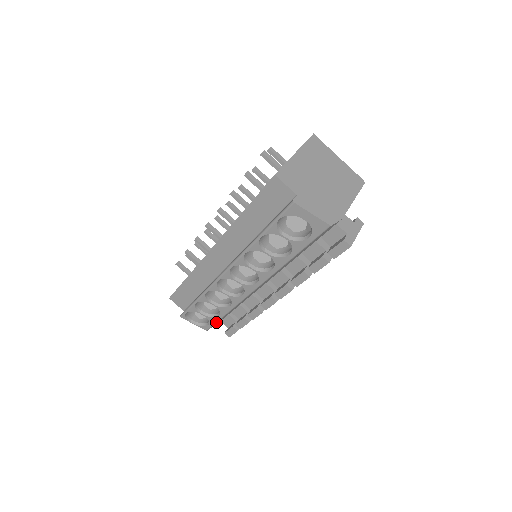
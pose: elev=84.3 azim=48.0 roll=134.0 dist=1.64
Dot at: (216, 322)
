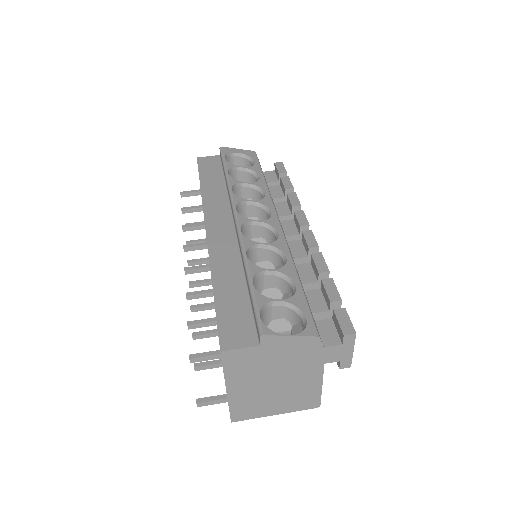
Dot at: (306, 304)
